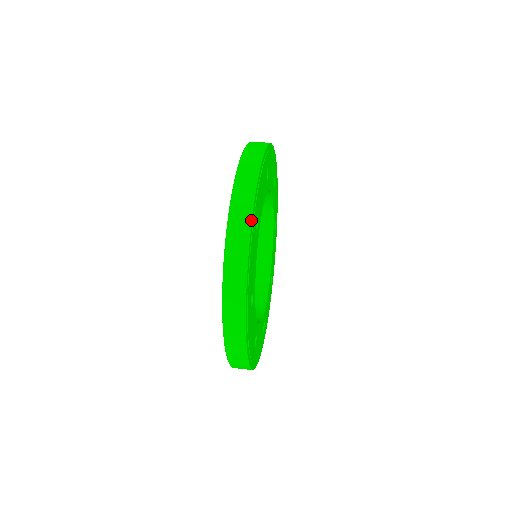
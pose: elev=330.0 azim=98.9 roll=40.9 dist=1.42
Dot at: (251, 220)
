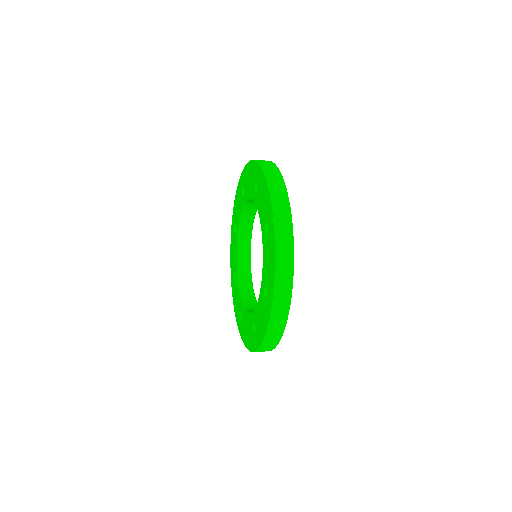
Dot at: (292, 227)
